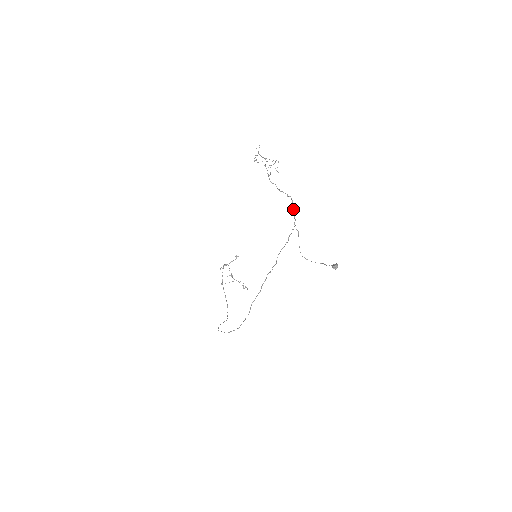
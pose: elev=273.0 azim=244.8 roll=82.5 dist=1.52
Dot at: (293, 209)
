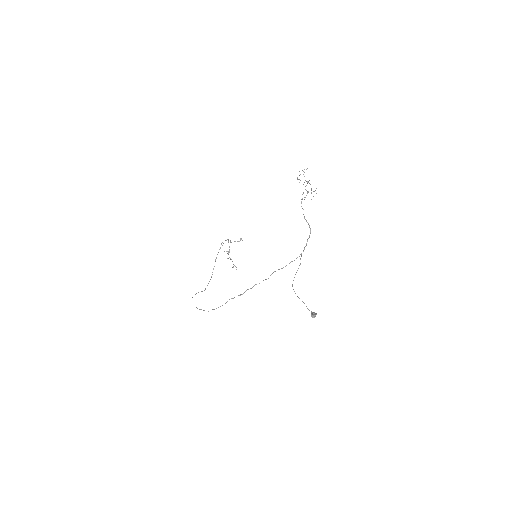
Dot at: (307, 240)
